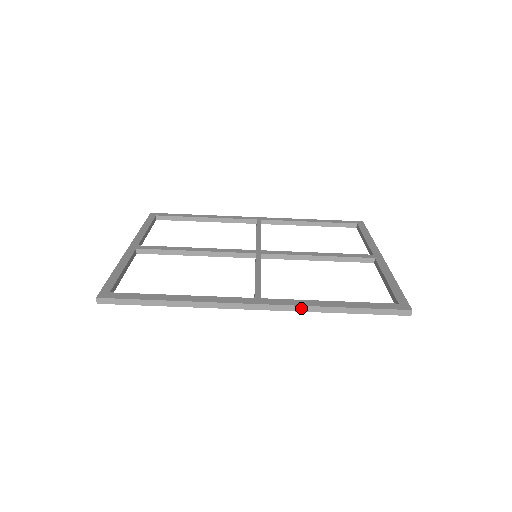
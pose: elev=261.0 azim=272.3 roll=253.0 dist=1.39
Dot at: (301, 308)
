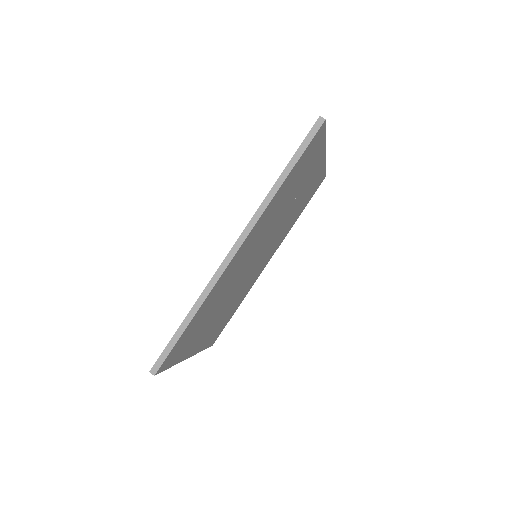
Dot at: (261, 209)
